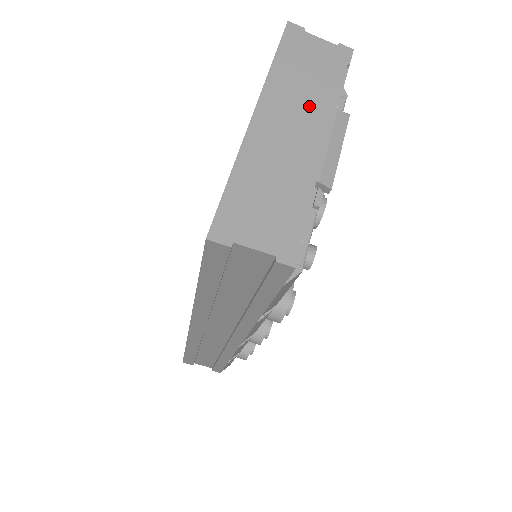
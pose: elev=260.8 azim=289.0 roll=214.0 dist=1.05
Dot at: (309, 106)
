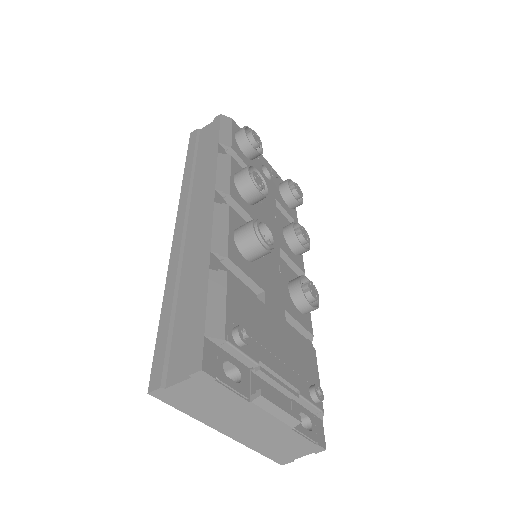
Dot at: (237, 413)
